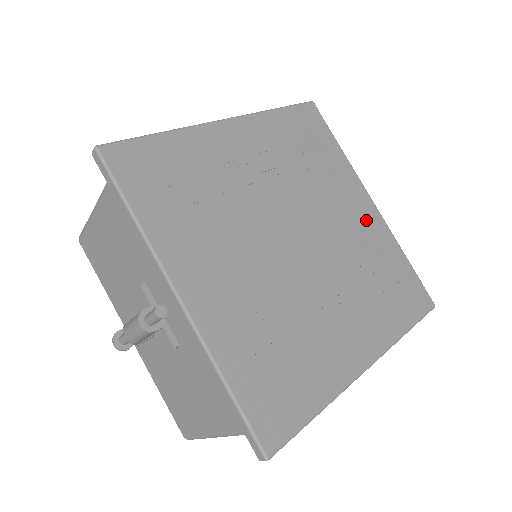
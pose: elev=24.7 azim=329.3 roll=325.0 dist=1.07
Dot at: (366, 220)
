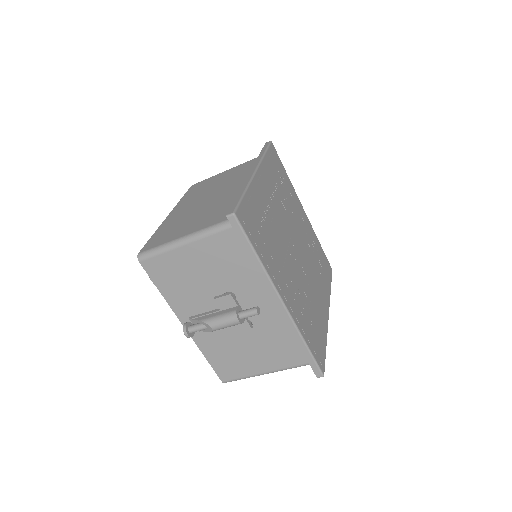
Dot at: (306, 224)
